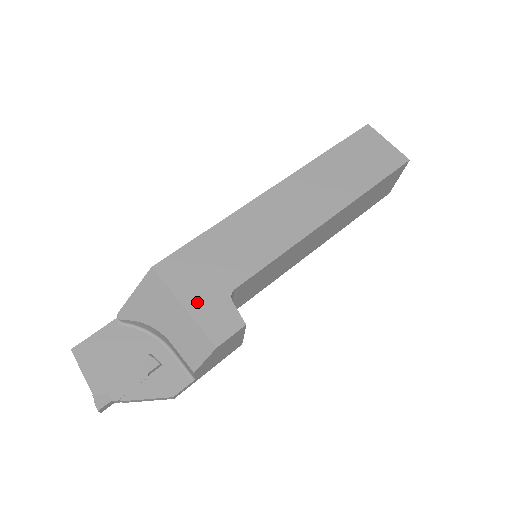
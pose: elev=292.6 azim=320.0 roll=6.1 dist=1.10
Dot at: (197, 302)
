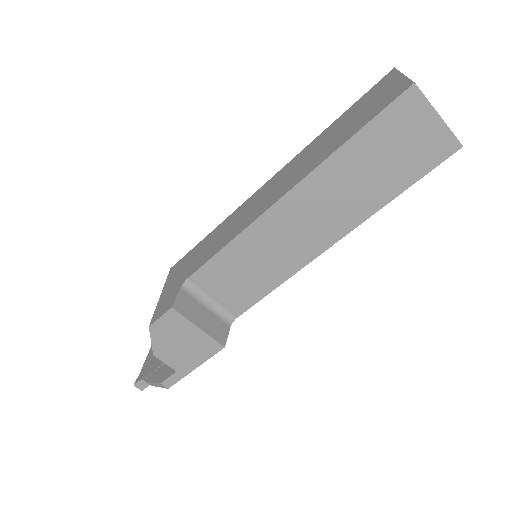
Dot at: (167, 291)
